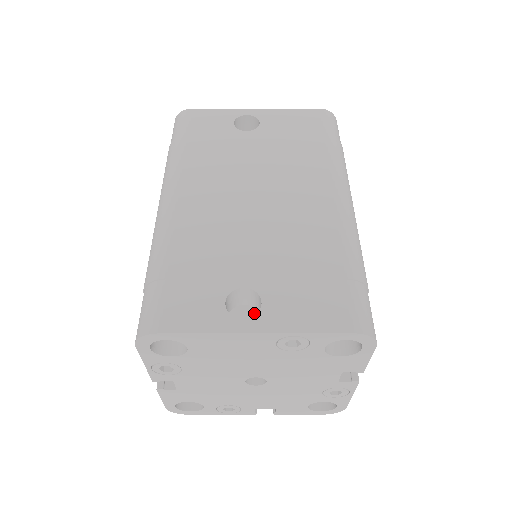
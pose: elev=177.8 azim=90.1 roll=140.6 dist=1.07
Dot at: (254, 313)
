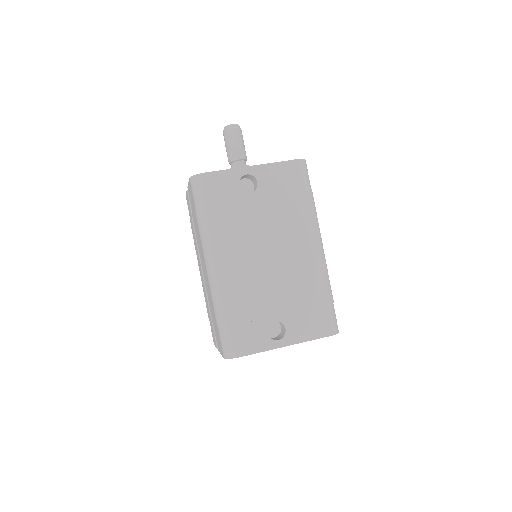
Dot at: (277, 324)
